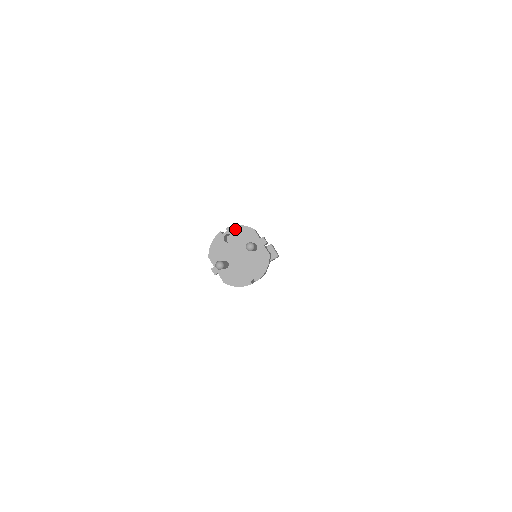
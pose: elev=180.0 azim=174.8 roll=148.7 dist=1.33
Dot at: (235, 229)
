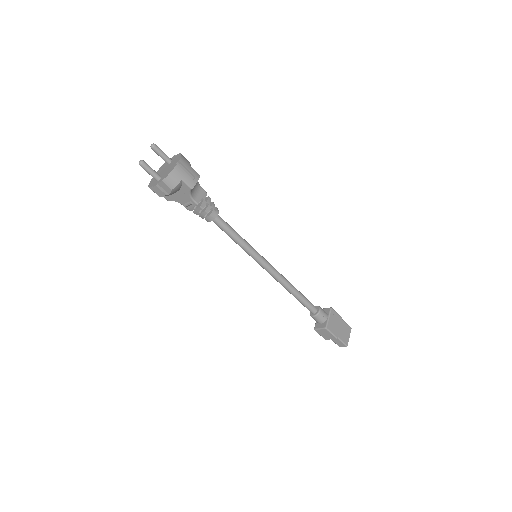
Dot at: (158, 171)
